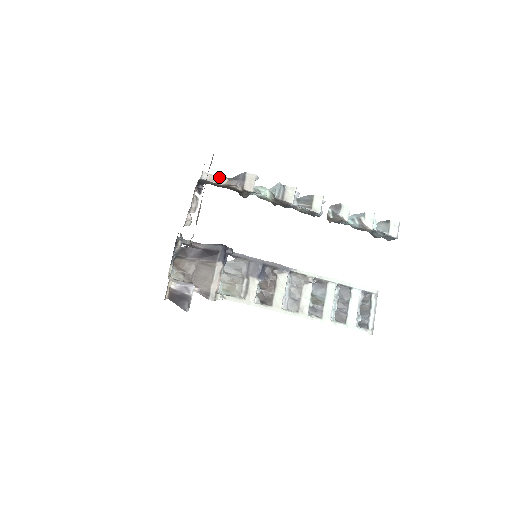
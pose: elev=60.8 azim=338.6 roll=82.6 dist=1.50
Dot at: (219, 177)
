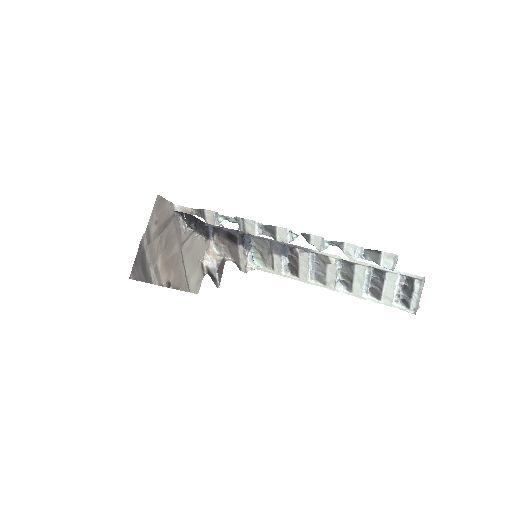
Dot at: (189, 208)
